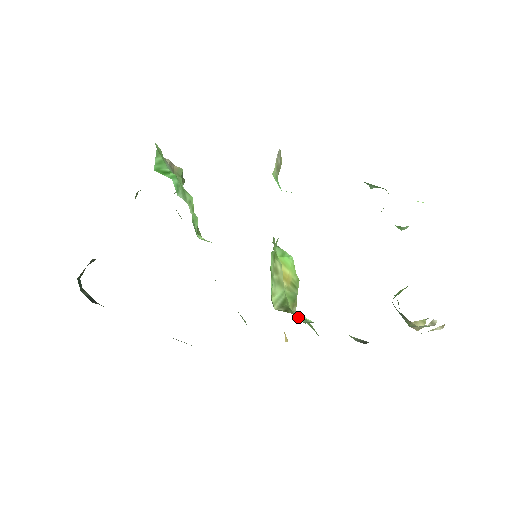
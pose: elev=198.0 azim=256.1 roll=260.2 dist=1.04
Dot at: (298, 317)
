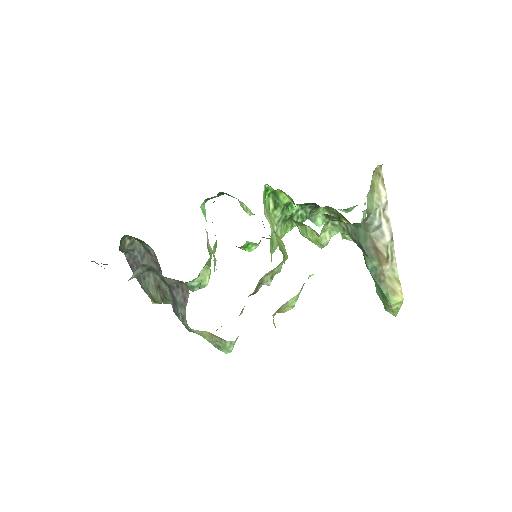
Dot at: occluded
